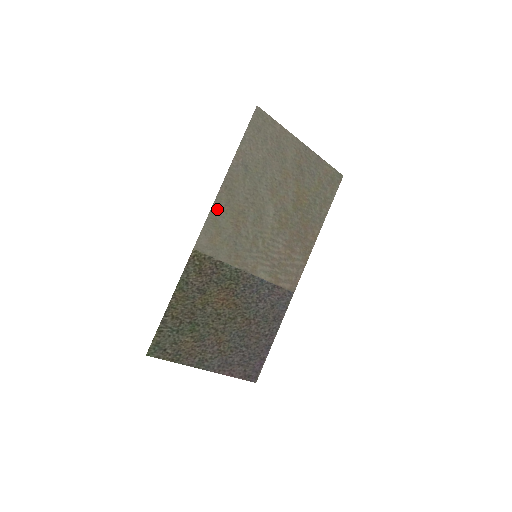
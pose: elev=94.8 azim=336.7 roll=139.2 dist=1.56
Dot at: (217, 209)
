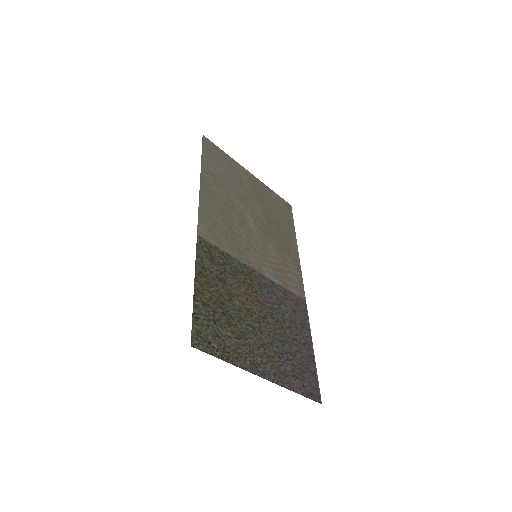
Dot at: (204, 204)
